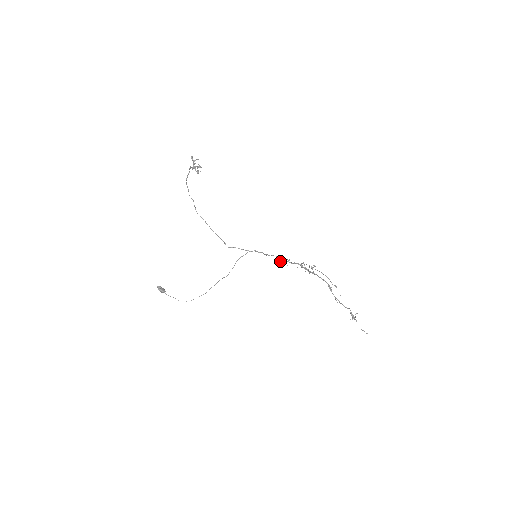
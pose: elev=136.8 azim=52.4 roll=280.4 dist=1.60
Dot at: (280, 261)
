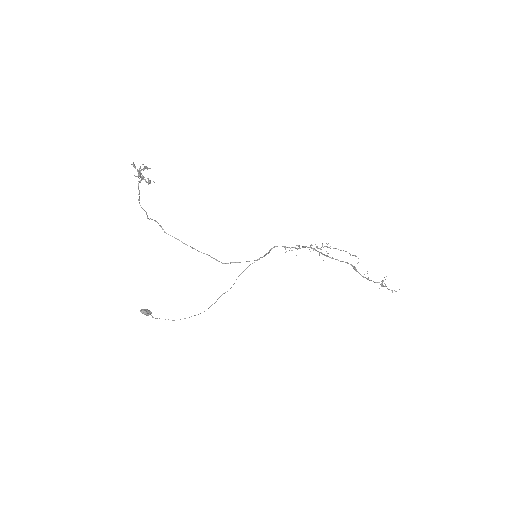
Dot at: occluded
